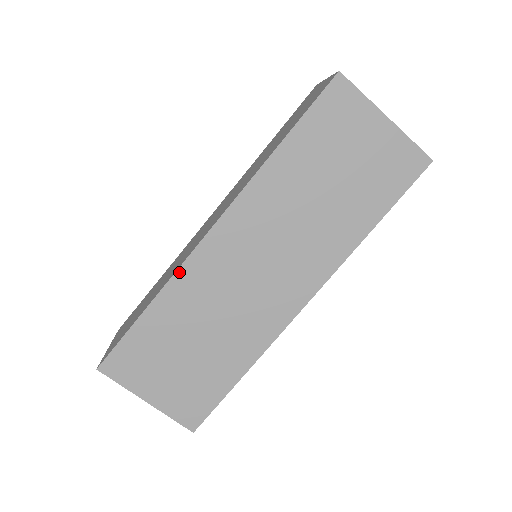
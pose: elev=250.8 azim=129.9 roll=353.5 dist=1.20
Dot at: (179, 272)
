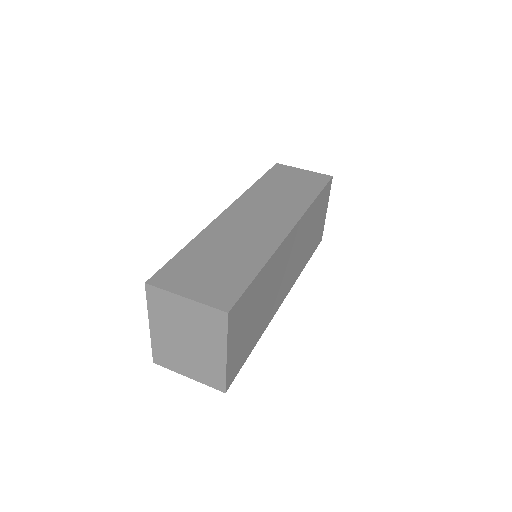
Dot at: (278, 249)
